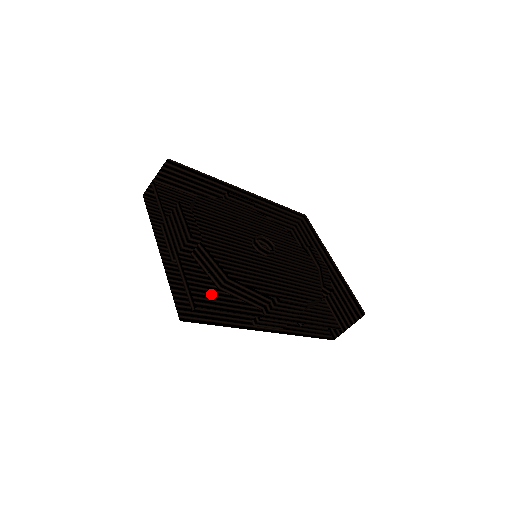
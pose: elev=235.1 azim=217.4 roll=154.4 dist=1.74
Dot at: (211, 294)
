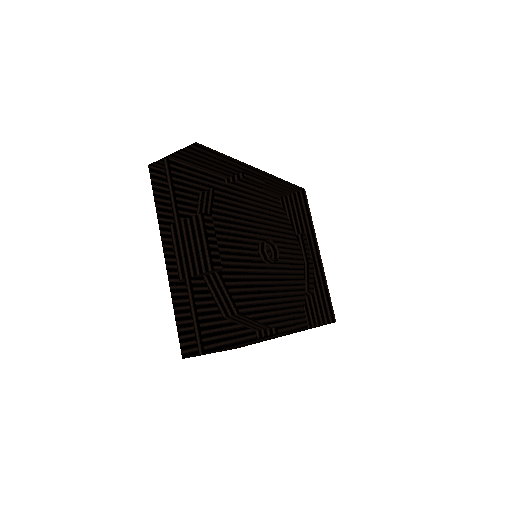
Dot at: (217, 328)
